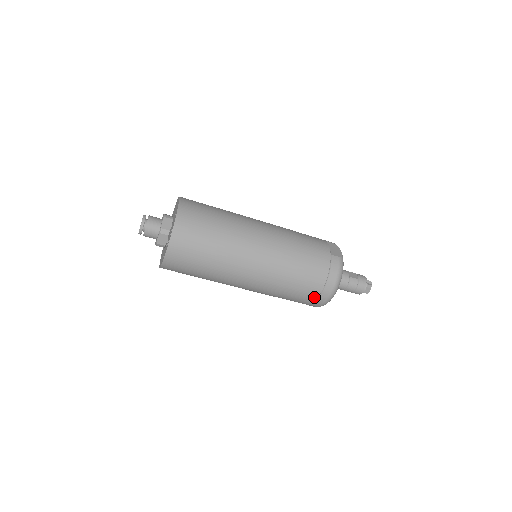
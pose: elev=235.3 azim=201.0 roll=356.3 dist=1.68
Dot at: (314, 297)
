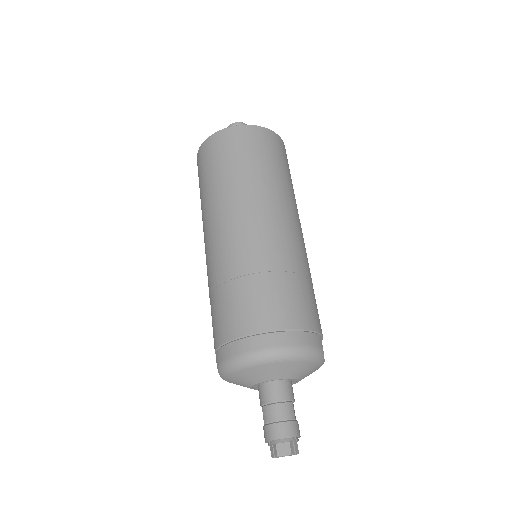
Dot at: (252, 328)
